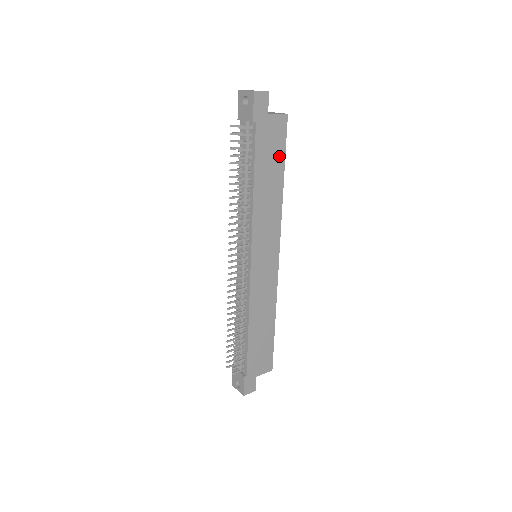
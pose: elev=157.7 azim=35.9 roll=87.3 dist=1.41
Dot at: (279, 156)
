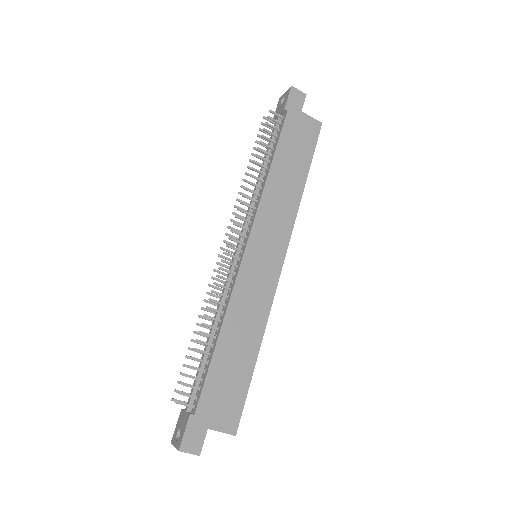
Dot at: (306, 155)
